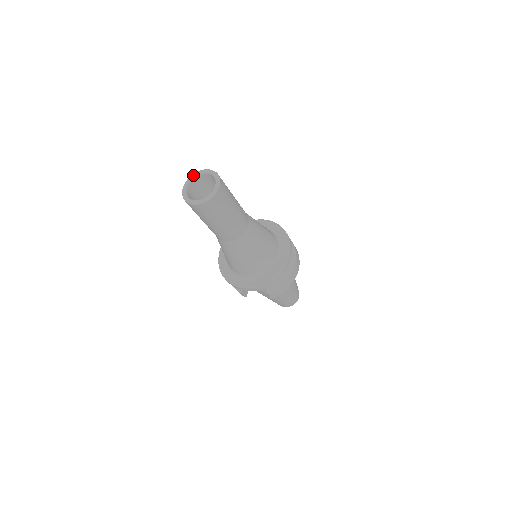
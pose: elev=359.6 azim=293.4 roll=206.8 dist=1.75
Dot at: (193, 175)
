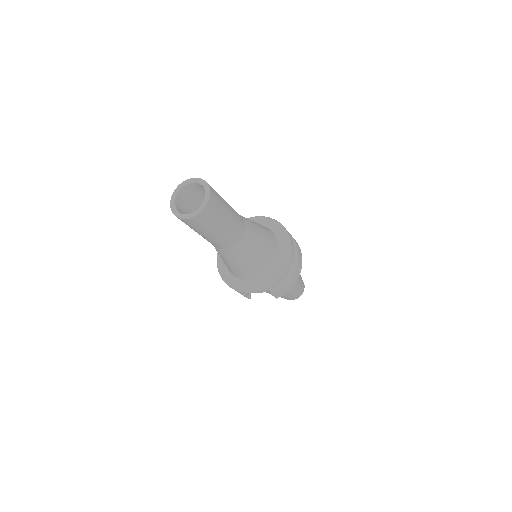
Dot at: (180, 185)
